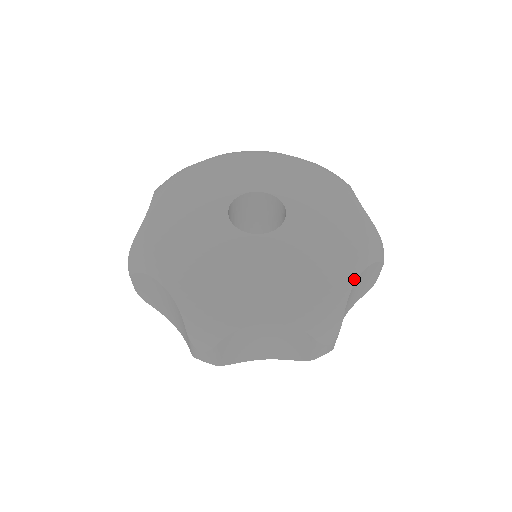
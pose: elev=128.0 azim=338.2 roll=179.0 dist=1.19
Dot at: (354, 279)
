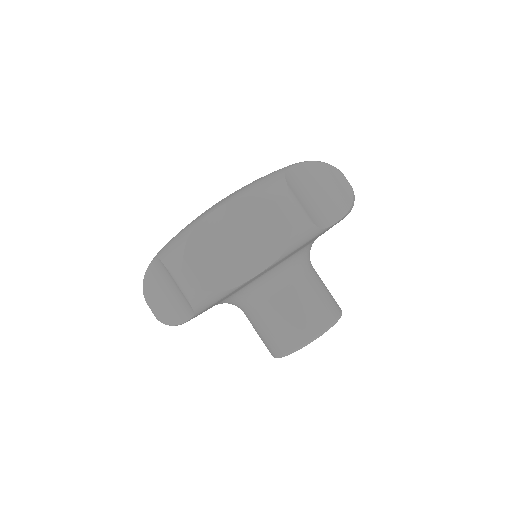
Dot at: (290, 166)
